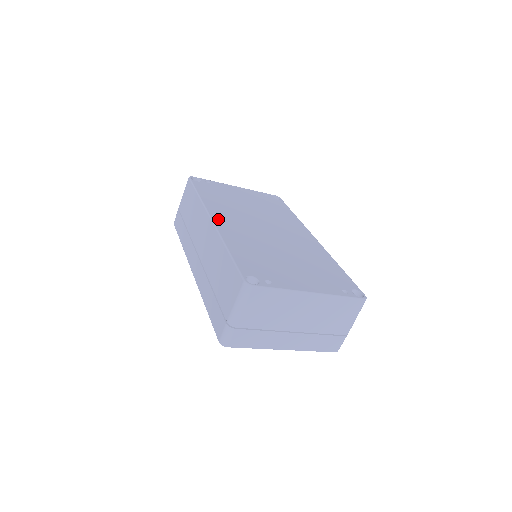
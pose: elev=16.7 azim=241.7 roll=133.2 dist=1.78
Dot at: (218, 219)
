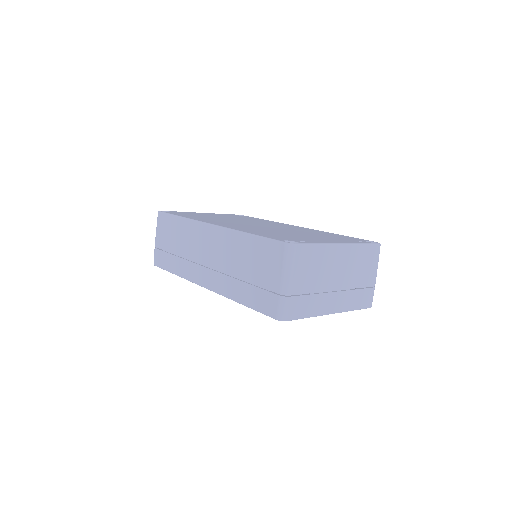
Dot at: (216, 223)
